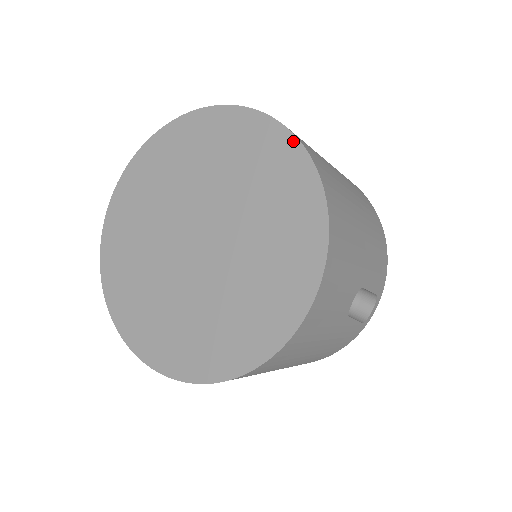
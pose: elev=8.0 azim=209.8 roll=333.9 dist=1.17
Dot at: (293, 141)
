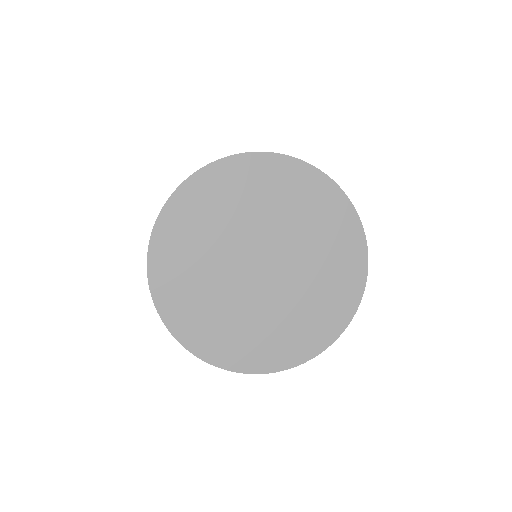
Dot at: (290, 160)
